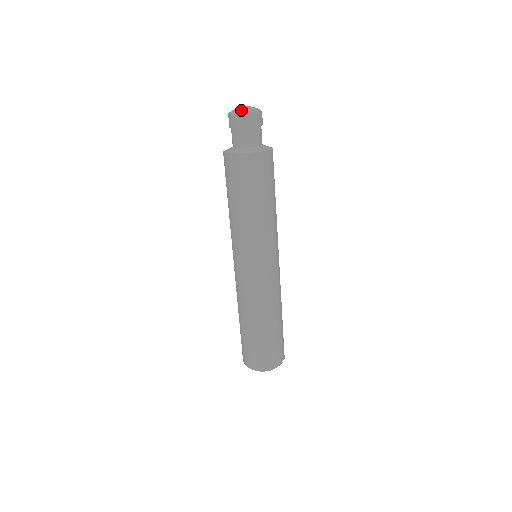
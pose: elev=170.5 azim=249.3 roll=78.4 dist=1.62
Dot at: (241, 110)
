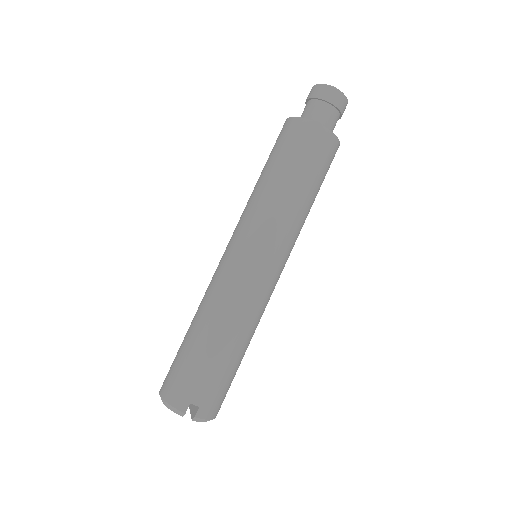
Dot at: occluded
